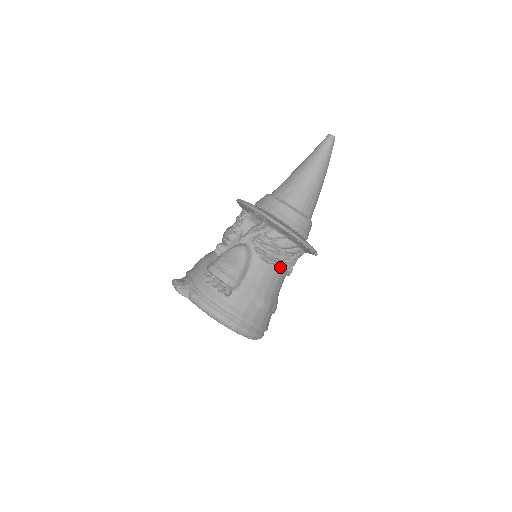
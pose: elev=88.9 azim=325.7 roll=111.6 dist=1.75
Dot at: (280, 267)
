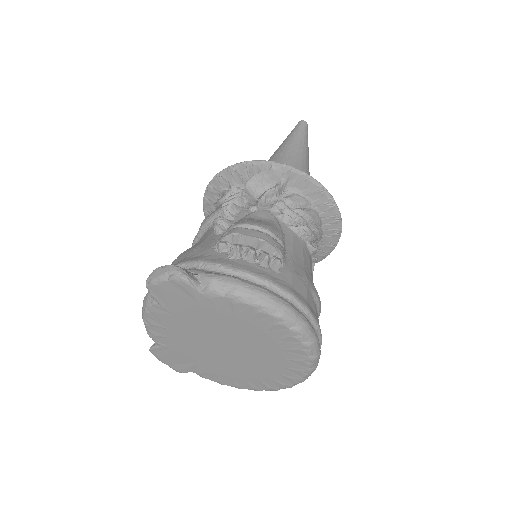
Dot at: (315, 247)
